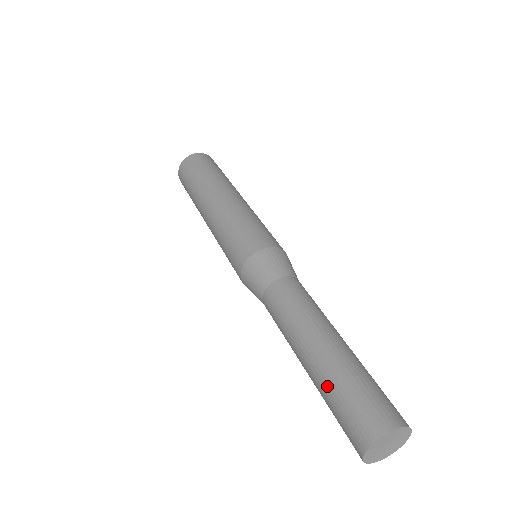
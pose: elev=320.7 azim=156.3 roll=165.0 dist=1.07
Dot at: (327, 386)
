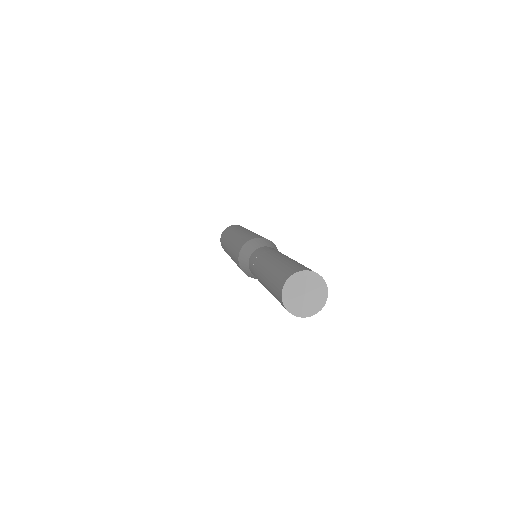
Dot at: (276, 265)
